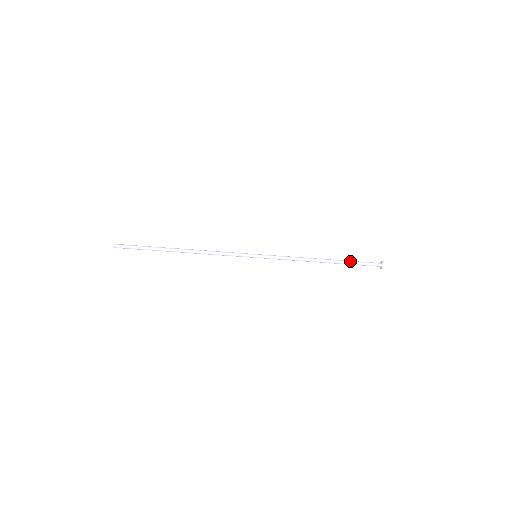
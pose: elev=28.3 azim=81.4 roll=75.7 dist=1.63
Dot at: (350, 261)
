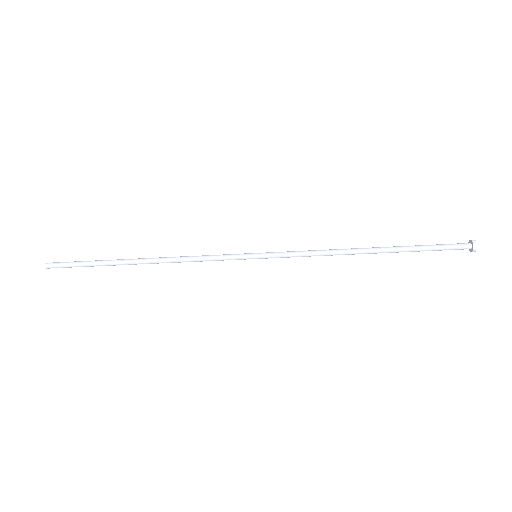
Dot at: (414, 246)
